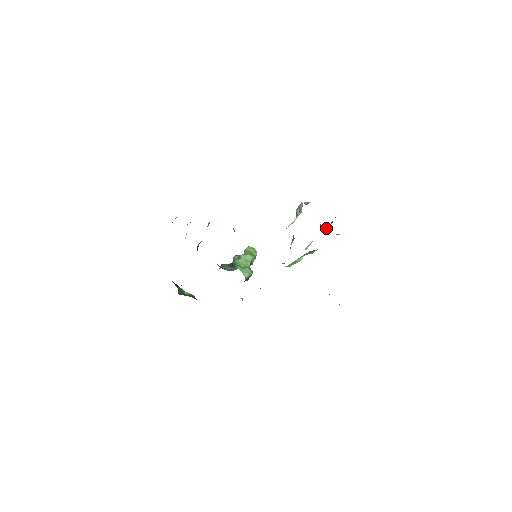
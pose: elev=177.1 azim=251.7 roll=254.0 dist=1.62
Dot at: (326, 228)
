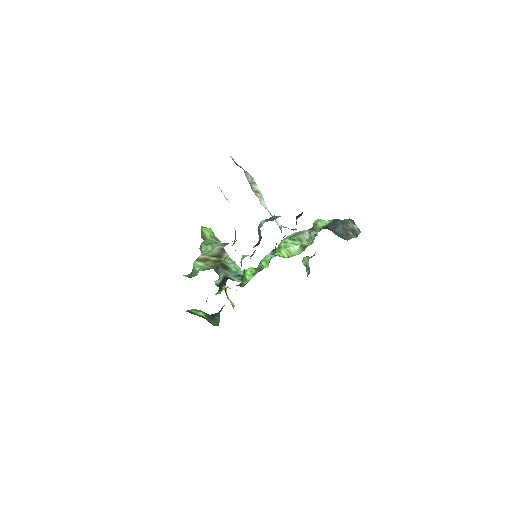
Dot at: (337, 232)
